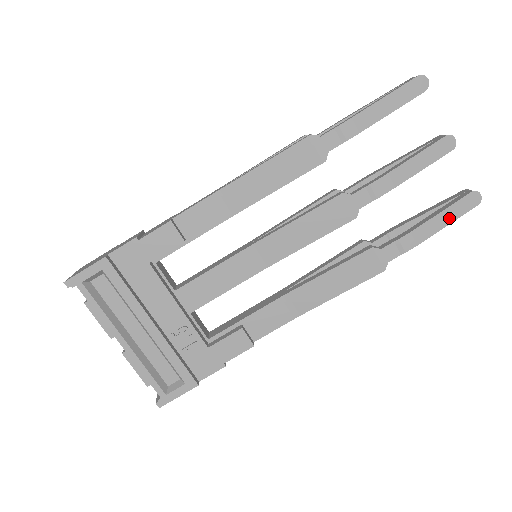
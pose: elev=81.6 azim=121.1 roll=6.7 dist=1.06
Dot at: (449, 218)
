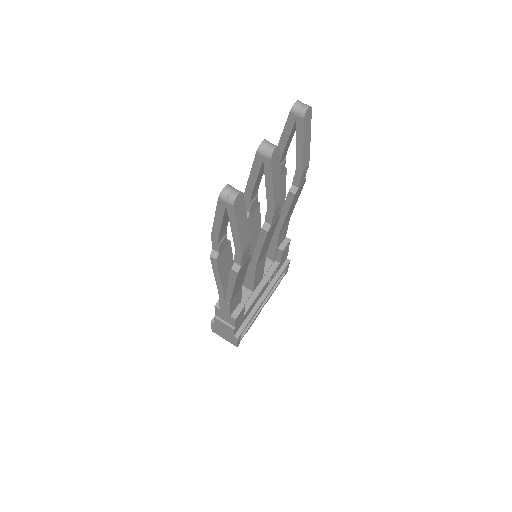
Dot at: (308, 137)
